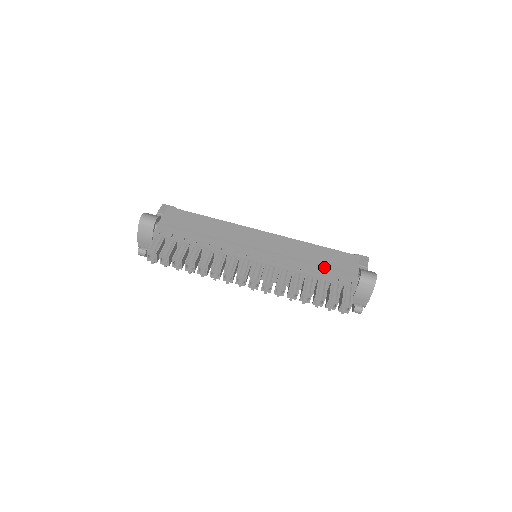
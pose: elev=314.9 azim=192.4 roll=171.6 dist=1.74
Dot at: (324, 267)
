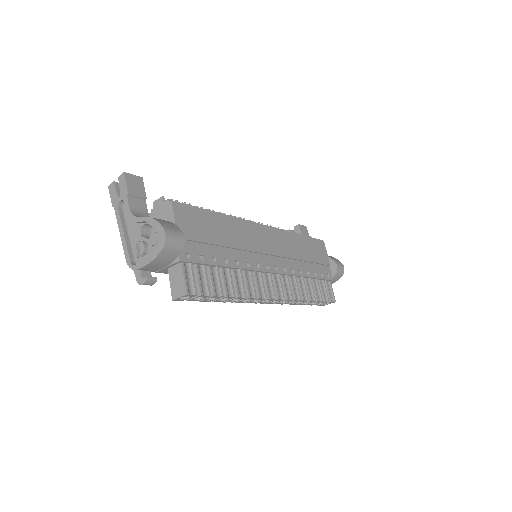
Dot at: (312, 263)
